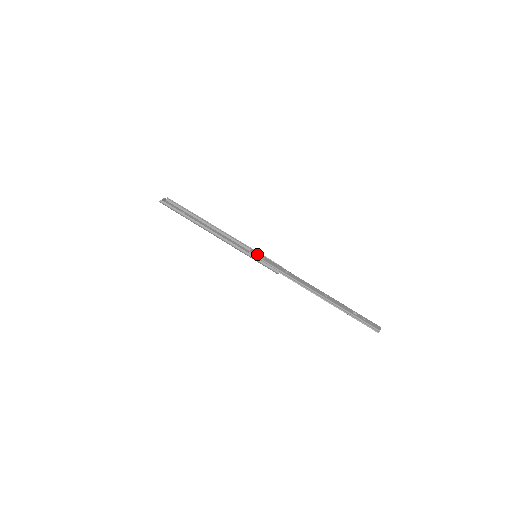
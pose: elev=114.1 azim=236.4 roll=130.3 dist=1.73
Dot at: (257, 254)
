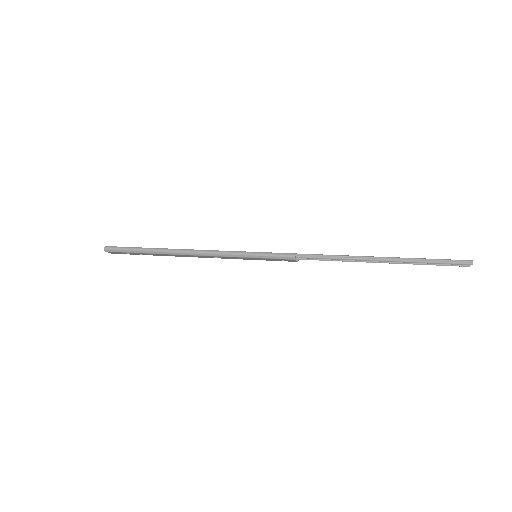
Dot at: occluded
